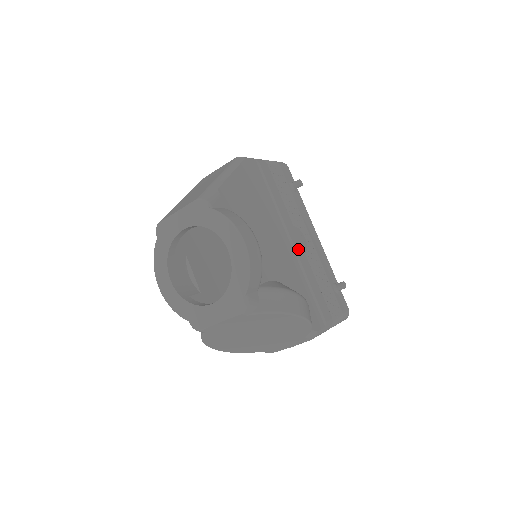
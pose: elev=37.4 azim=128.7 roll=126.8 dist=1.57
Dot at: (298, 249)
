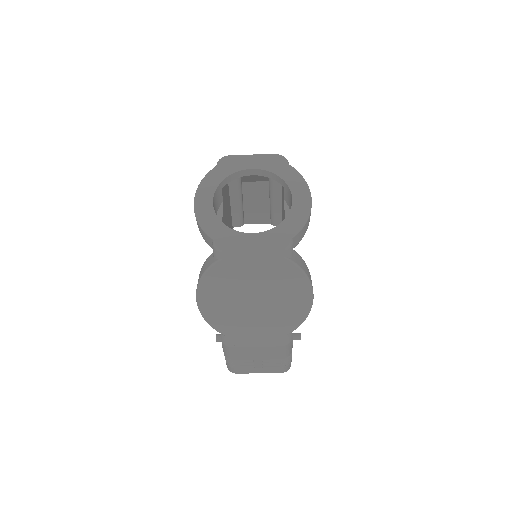
Dot at: occluded
